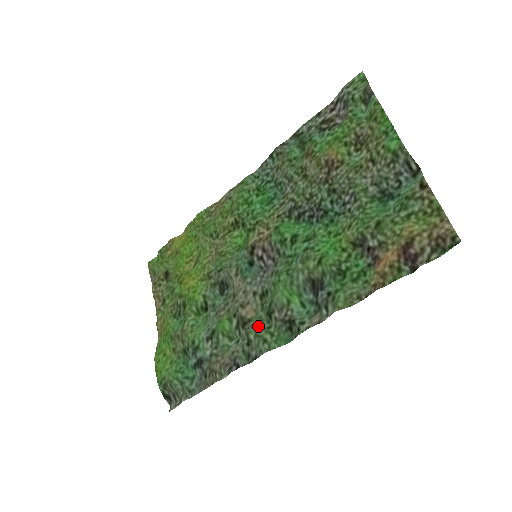
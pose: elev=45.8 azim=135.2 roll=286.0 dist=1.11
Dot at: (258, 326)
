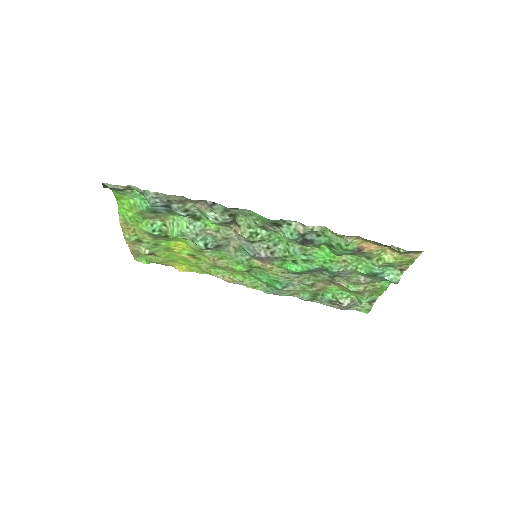
Dot at: (248, 221)
